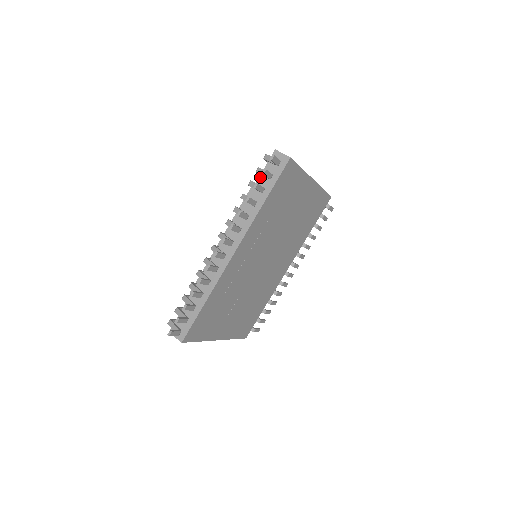
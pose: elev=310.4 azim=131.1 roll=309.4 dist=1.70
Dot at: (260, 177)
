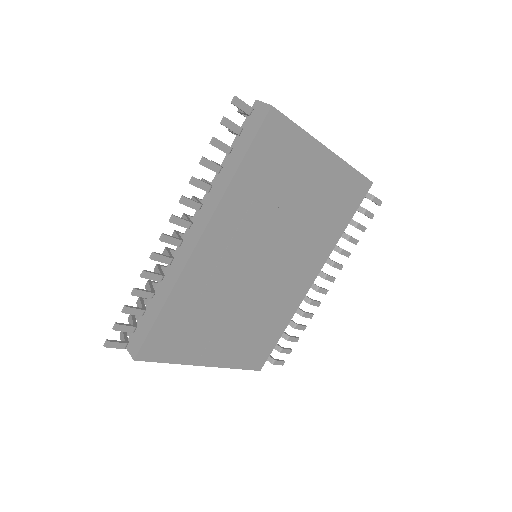
Dot at: (236, 138)
